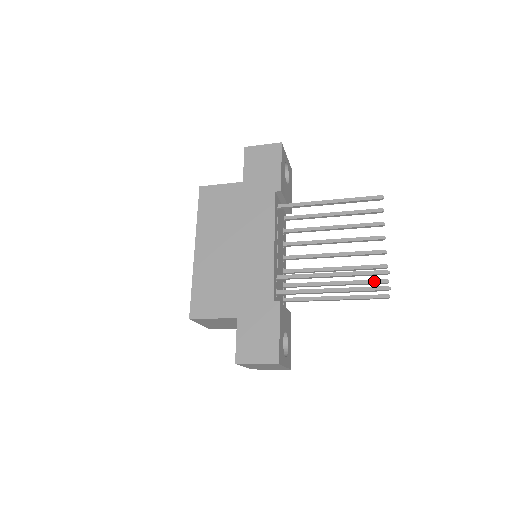
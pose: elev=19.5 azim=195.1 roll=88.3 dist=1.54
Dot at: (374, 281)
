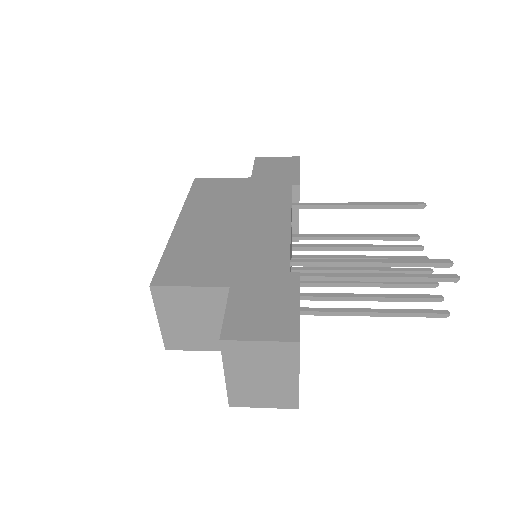
Dot at: (423, 296)
